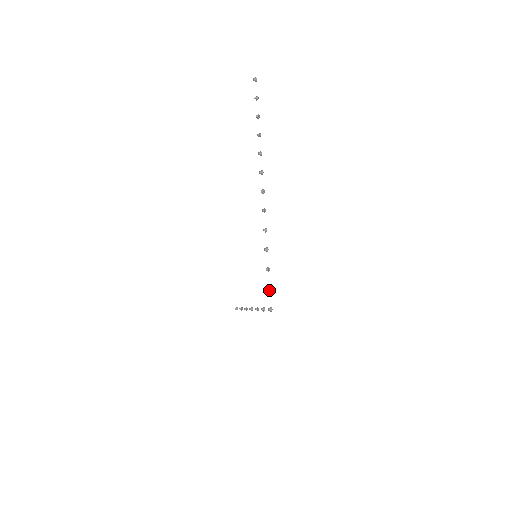
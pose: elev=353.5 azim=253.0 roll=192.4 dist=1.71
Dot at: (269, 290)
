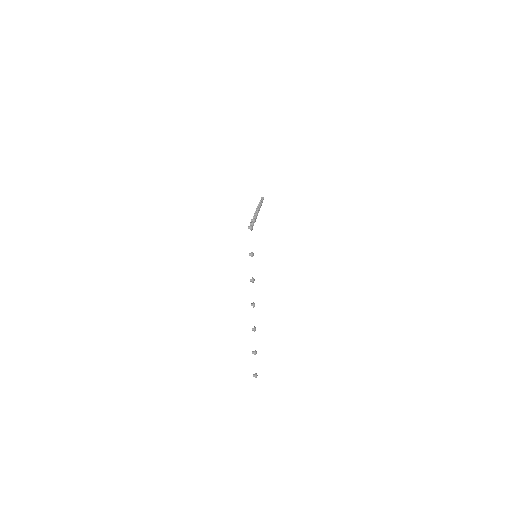
Dot at: (252, 223)
